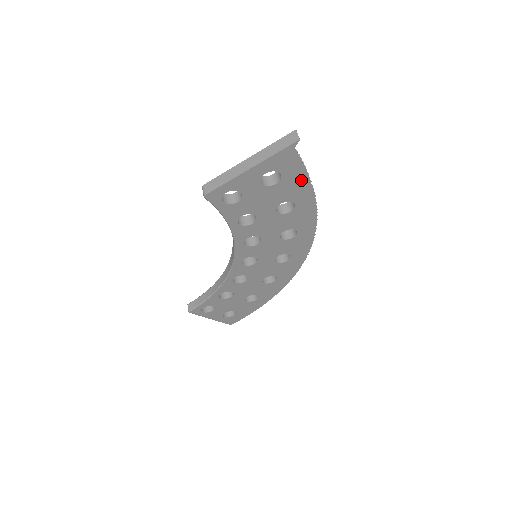
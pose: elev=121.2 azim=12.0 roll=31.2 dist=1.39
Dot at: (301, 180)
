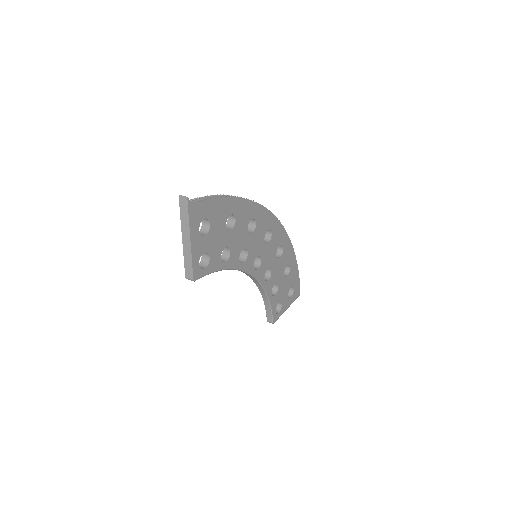
Dot at: (216, 204)
